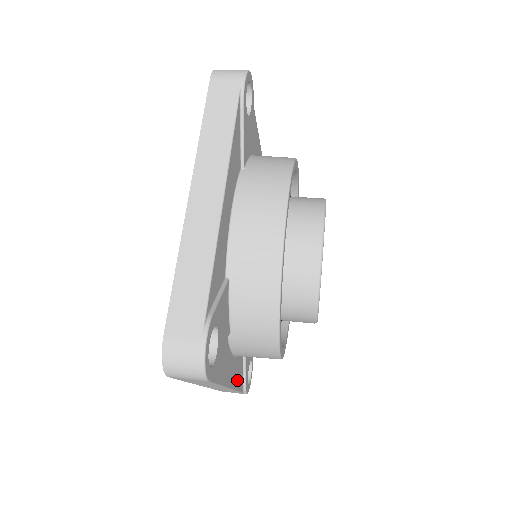
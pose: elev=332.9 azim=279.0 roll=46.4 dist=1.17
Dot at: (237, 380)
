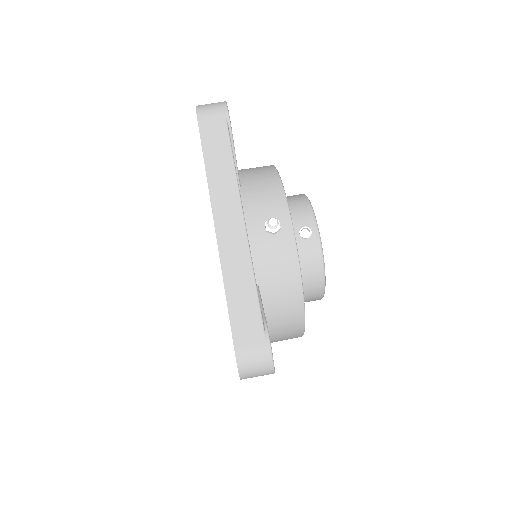
Dot at: occluded
